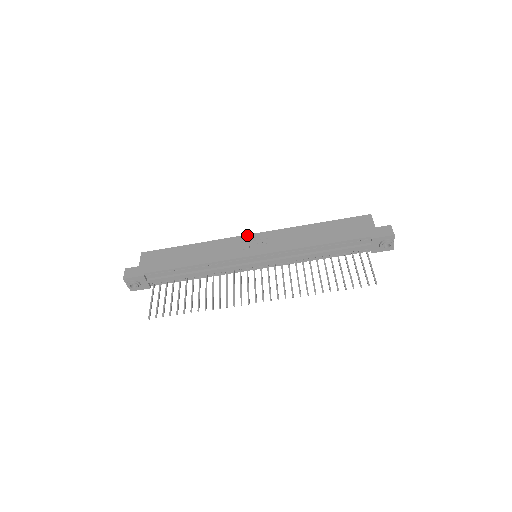
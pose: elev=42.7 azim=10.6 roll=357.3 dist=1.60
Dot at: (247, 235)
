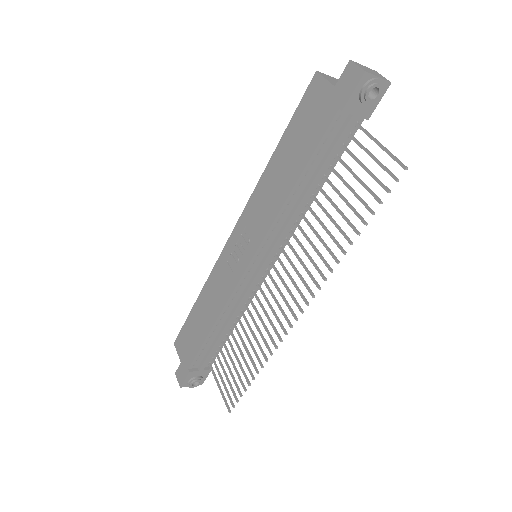
Dot at: (227, 243)
